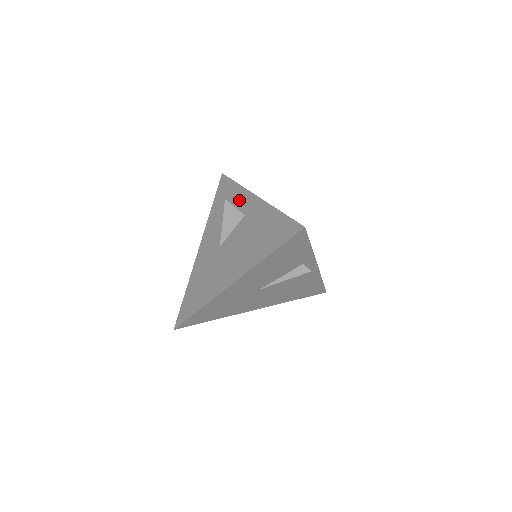
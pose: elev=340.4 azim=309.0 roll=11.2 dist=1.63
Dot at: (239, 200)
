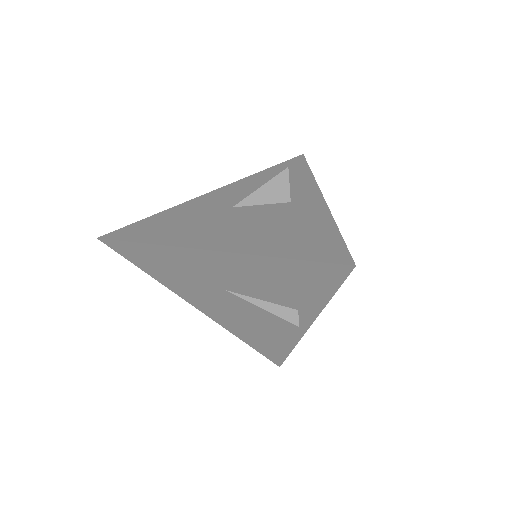
Dot at: (298, 185)
